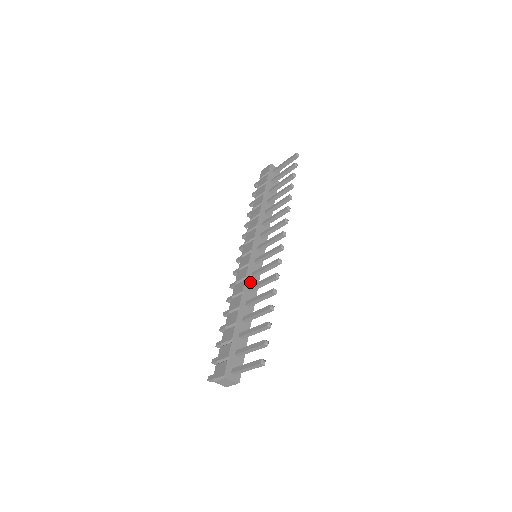
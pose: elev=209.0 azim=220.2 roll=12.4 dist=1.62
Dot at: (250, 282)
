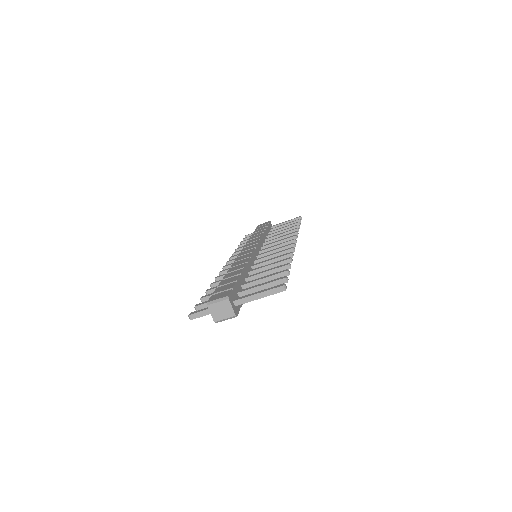
Dot at: (252, 263)
